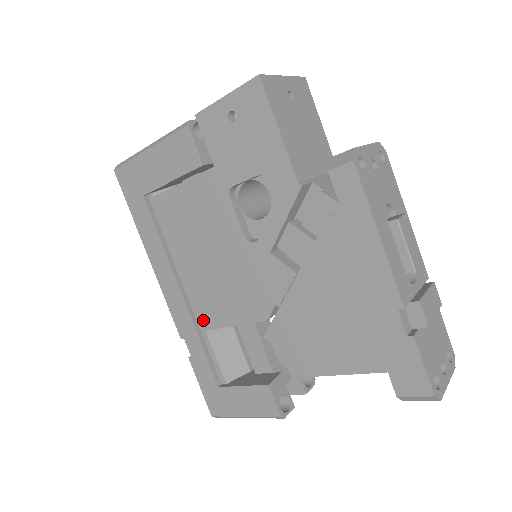
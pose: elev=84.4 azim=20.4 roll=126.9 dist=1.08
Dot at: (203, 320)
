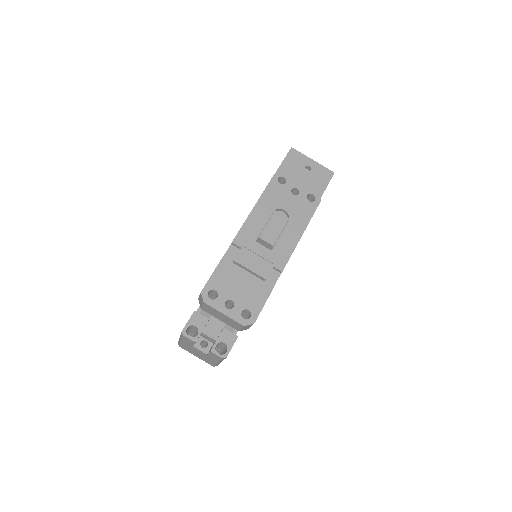
Dot at: occluded
